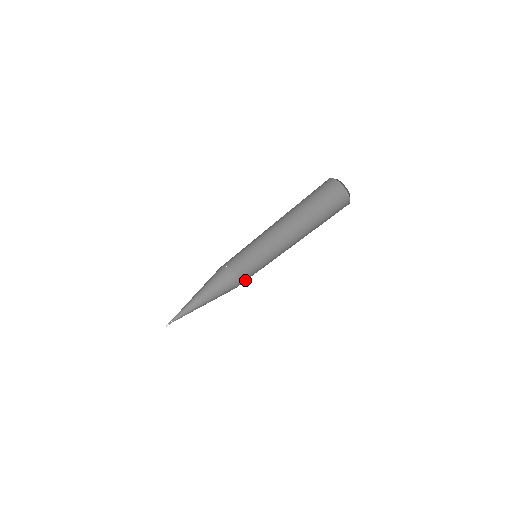
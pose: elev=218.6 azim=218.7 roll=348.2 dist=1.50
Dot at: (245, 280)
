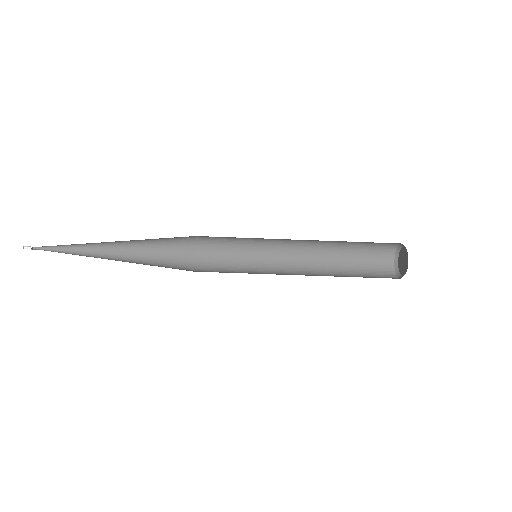
Dot at: occluded
